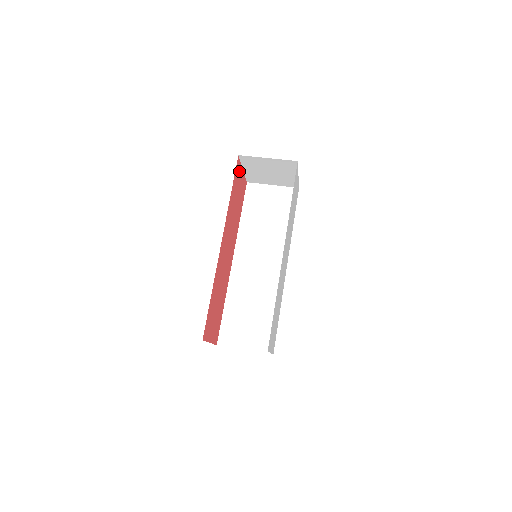
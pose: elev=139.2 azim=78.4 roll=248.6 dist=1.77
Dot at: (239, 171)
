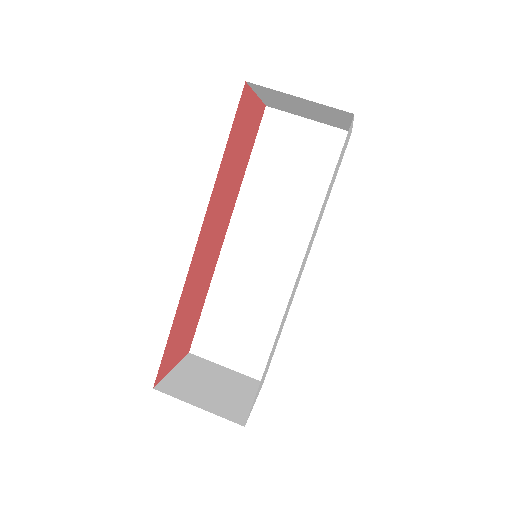
Dot at: (247, 104)
